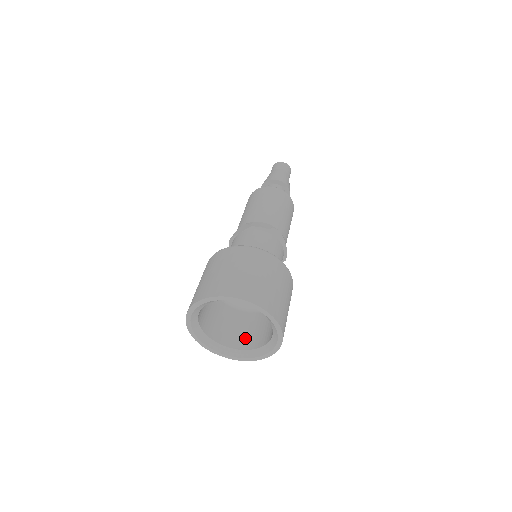
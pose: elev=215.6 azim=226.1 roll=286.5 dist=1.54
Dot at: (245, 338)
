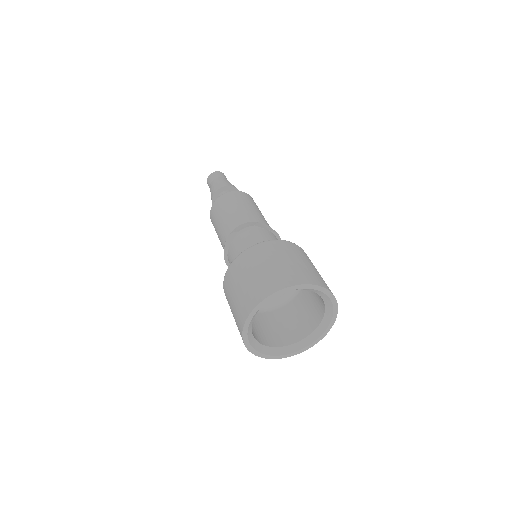
Dot at: (297, 329)
